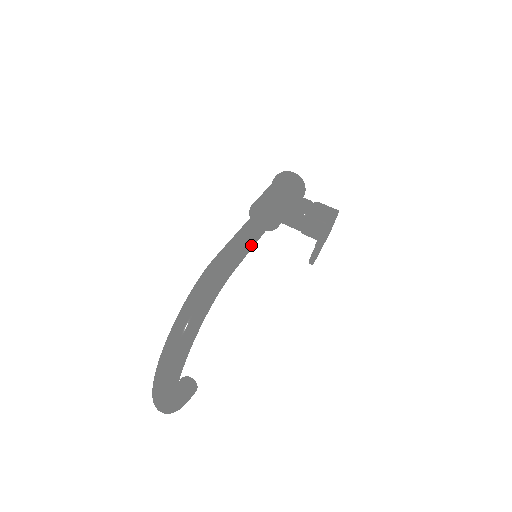
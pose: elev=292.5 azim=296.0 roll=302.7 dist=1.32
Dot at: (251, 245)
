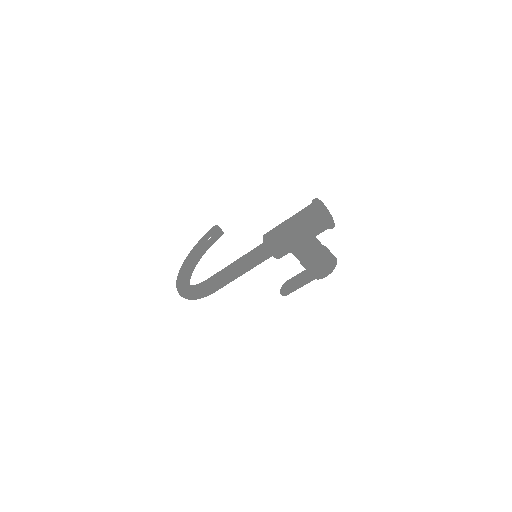
Dot at: occluded
